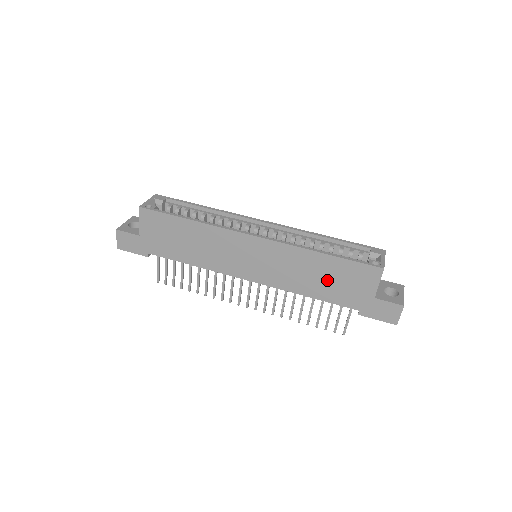
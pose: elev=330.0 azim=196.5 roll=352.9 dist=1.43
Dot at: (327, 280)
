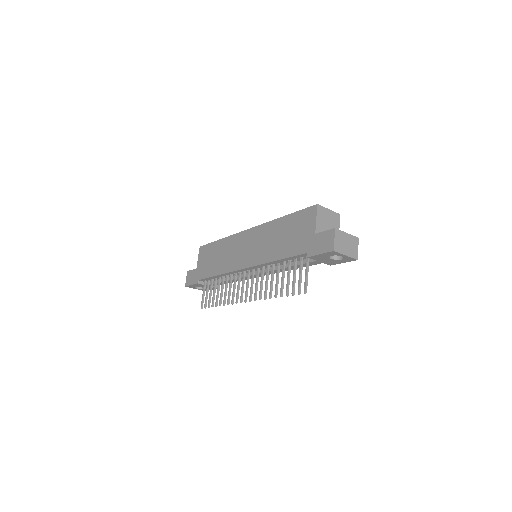
Dot at: (286, 237)
